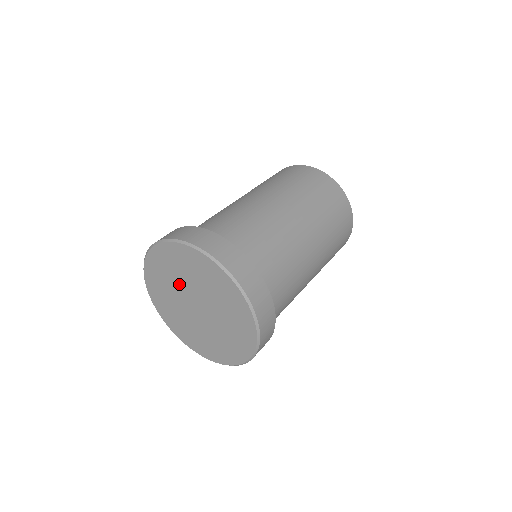
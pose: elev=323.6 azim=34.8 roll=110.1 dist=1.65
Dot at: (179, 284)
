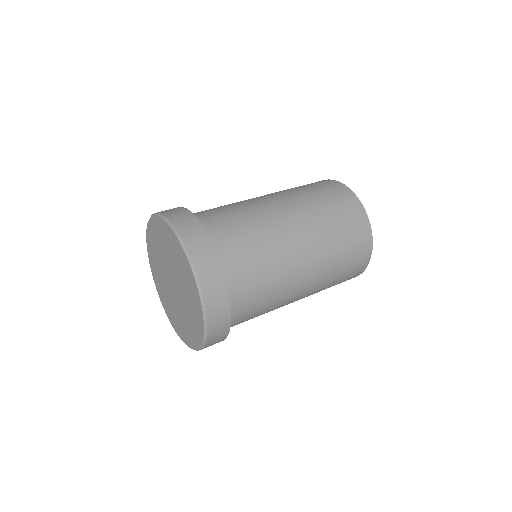
Dot at: (162, 271)
